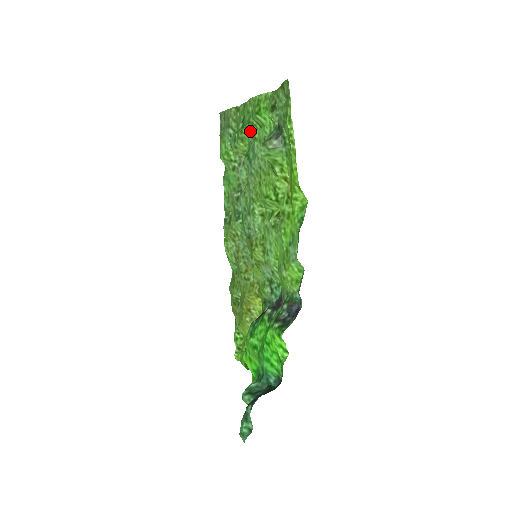
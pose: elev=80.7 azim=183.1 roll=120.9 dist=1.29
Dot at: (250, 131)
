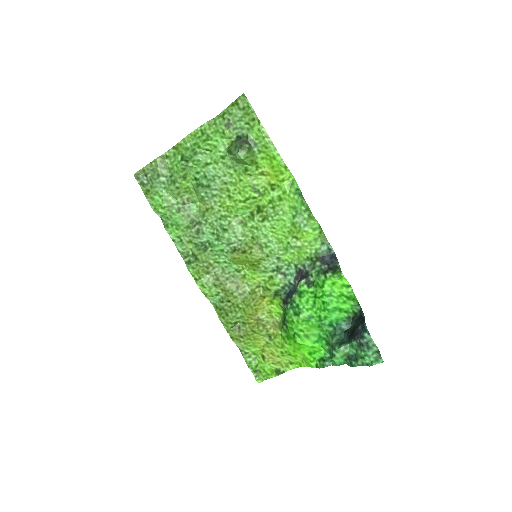
Dot at: (199, 160)
